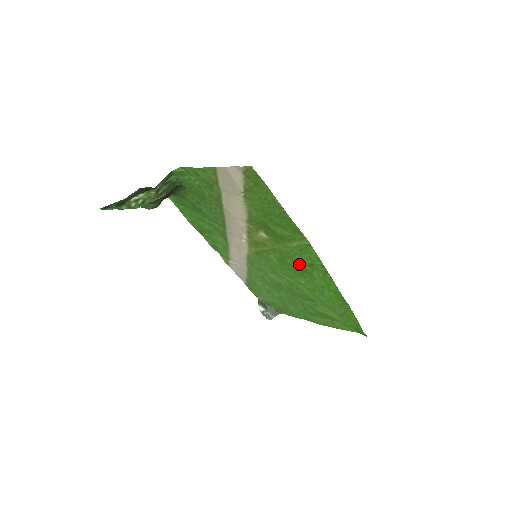
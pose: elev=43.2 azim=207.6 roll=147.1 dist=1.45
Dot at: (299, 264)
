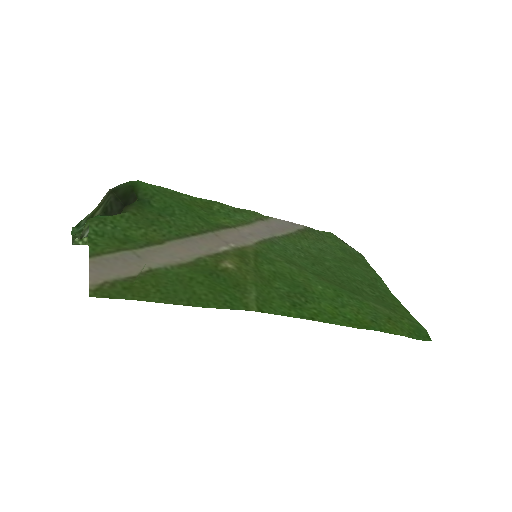
Dot at: (287, 293)
